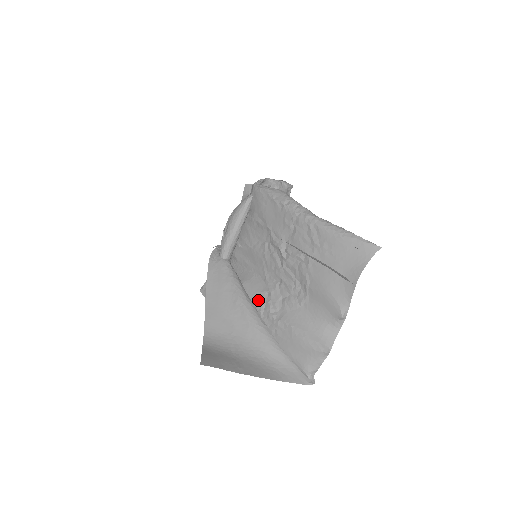
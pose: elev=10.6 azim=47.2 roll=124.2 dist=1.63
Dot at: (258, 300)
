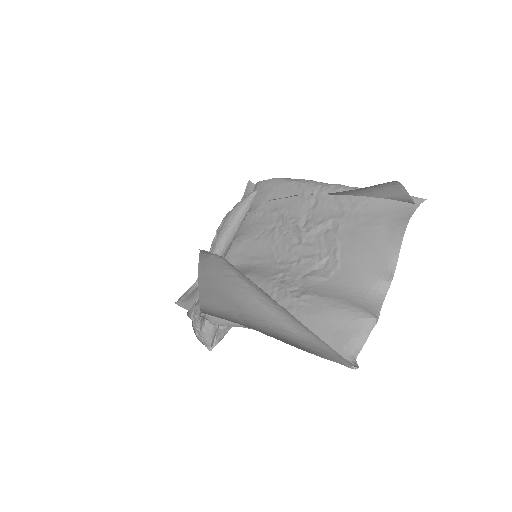
Dot at: (268, 283)
